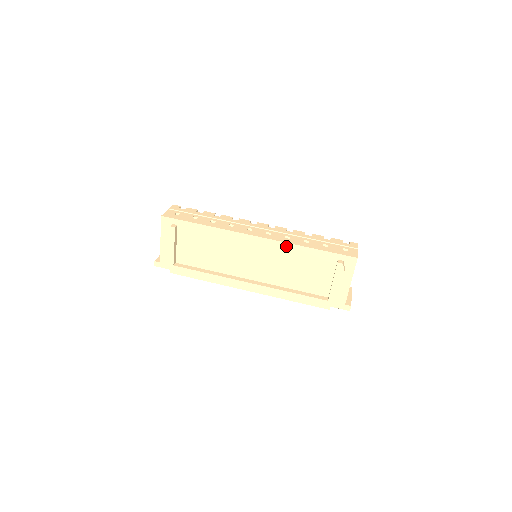
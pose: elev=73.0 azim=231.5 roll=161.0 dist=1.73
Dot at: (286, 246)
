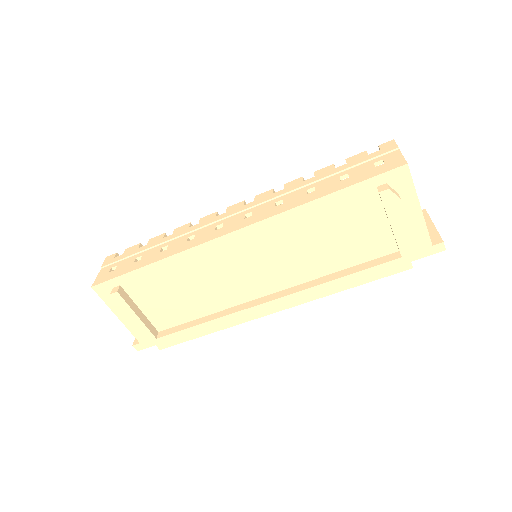
Dot at: (284, 218)
